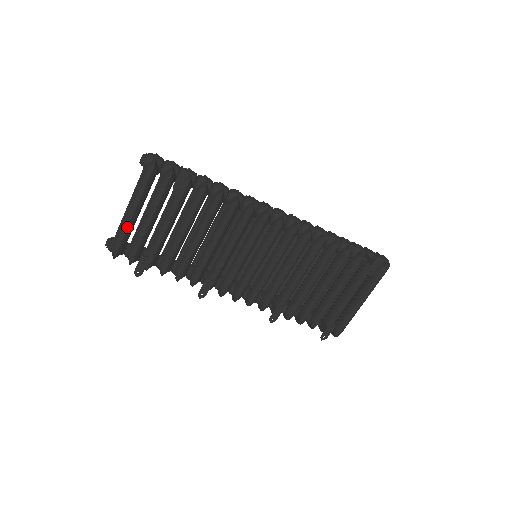
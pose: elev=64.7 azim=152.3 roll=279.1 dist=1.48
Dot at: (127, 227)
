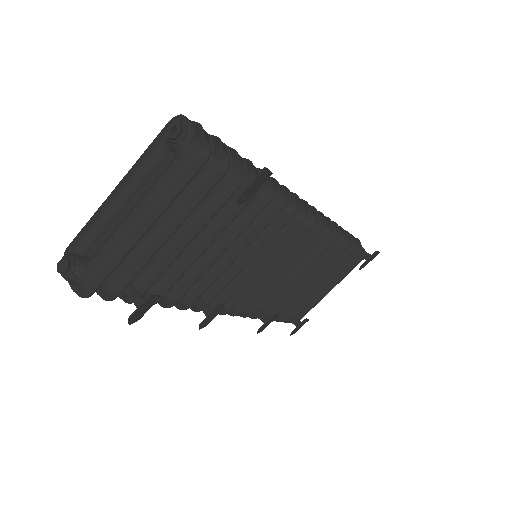
Dot at: (129, 251)
